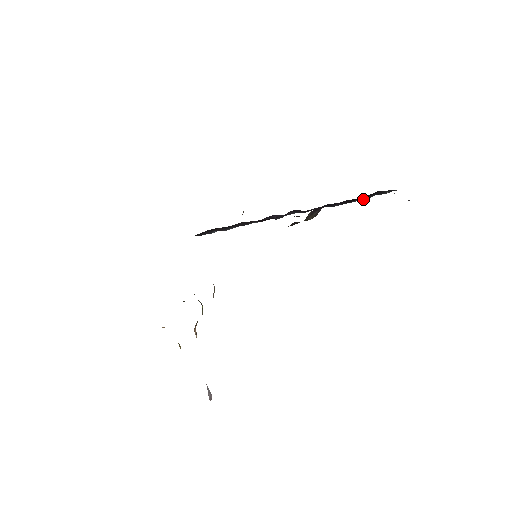
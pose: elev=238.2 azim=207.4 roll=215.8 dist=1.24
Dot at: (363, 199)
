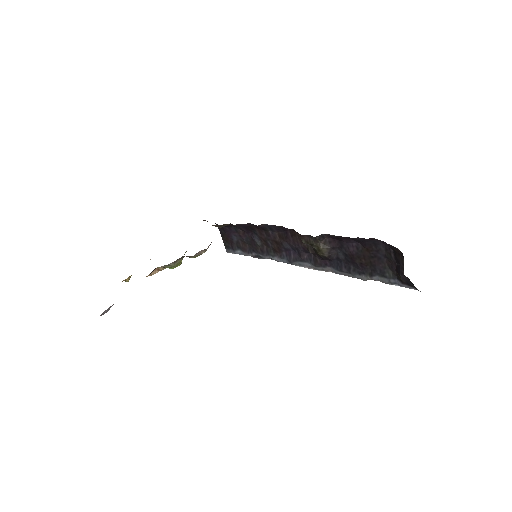
Dot at: (366, 276)
